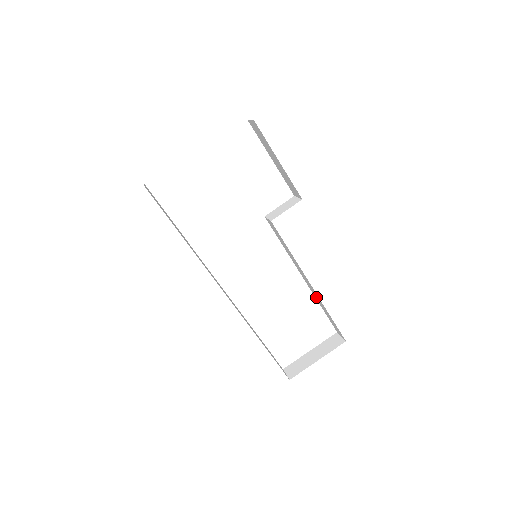
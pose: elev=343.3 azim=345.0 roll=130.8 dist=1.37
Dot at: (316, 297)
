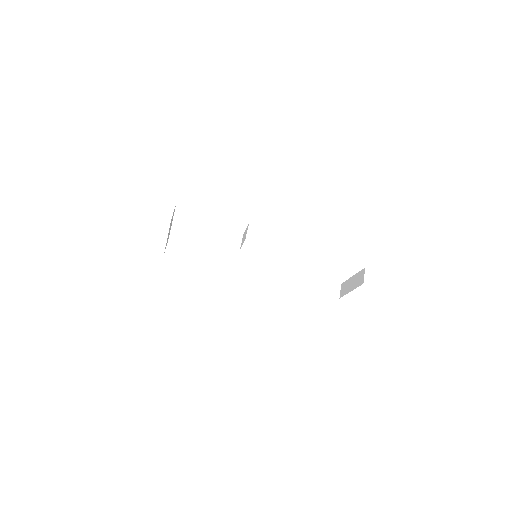
Dot at: occluded
